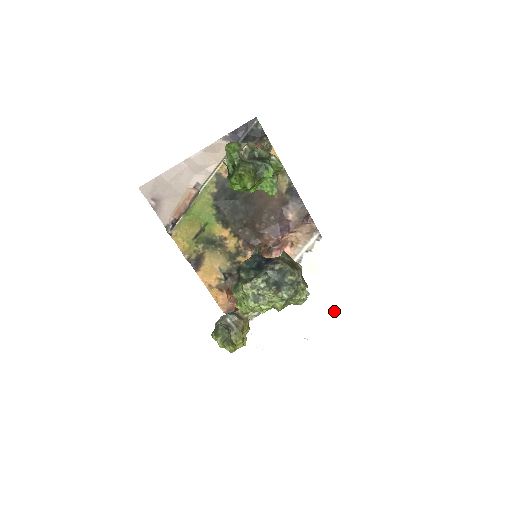
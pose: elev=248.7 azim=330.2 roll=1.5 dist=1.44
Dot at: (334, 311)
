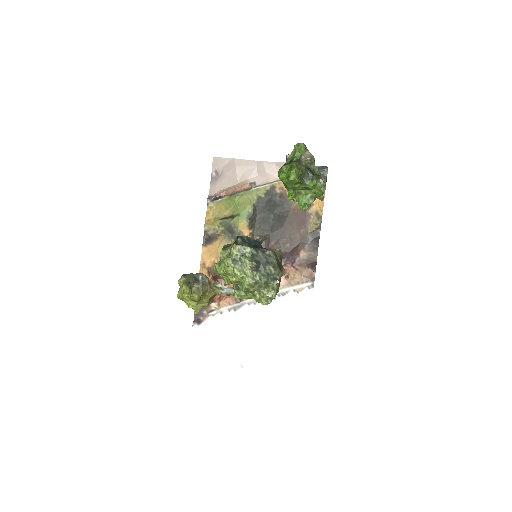
Dot at: (280, 358)
